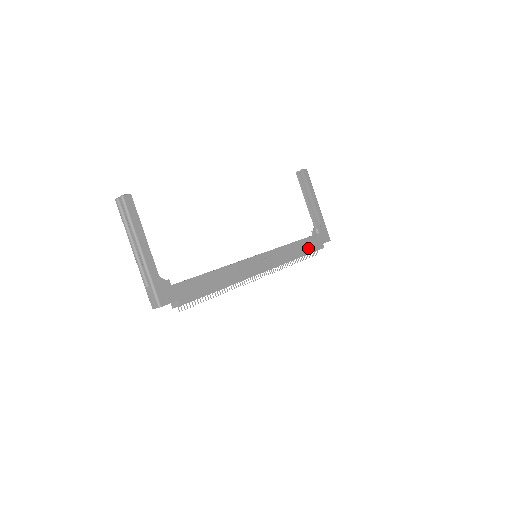
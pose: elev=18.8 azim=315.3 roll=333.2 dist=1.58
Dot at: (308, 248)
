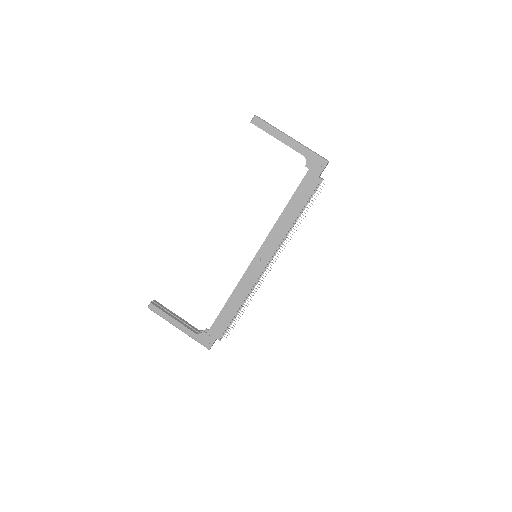
Dot at: (301, 202)
